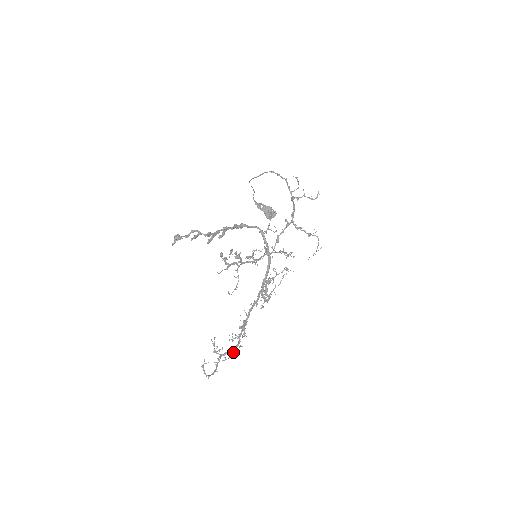
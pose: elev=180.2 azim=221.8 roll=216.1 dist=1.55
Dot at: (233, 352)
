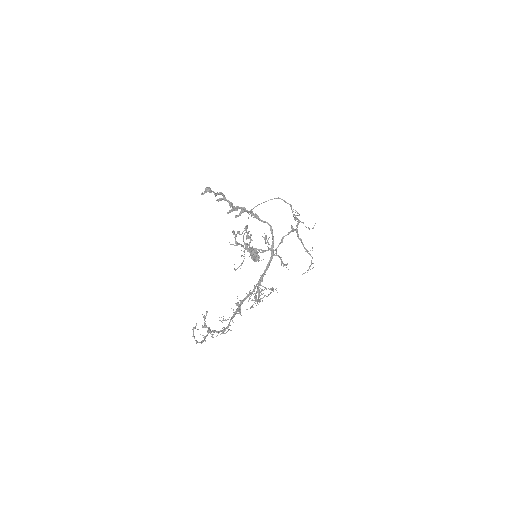
Dot at: (222, 332)
